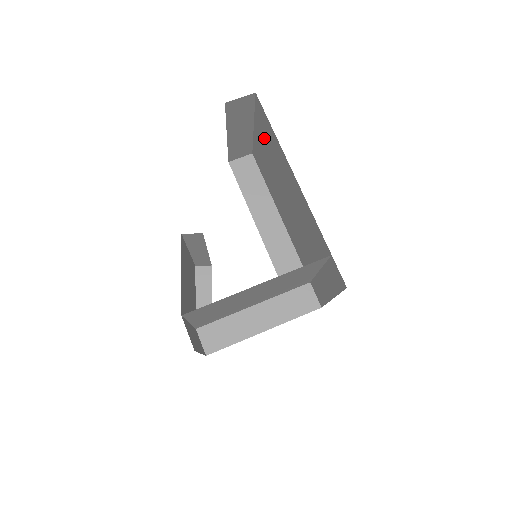
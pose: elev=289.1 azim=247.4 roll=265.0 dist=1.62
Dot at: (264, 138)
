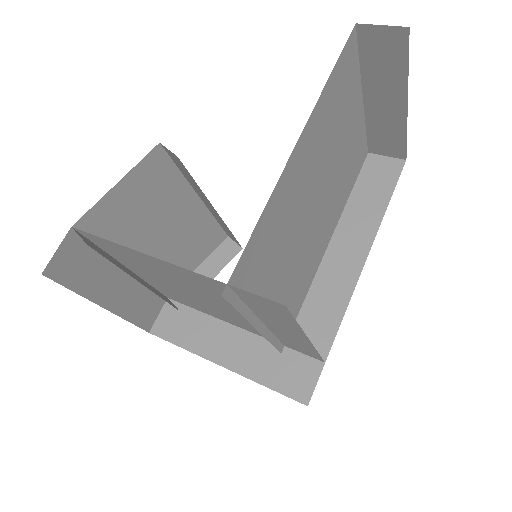
Dot at: occluded
